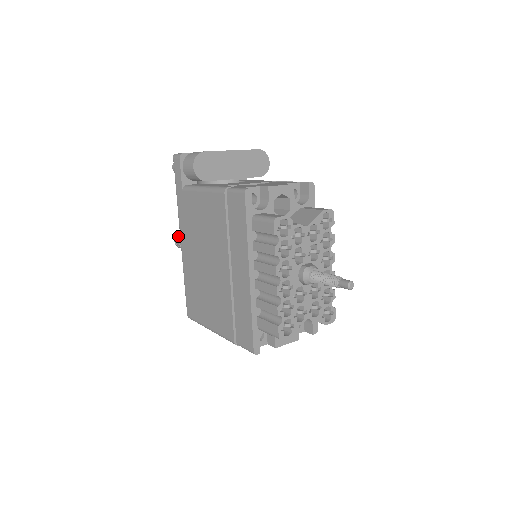
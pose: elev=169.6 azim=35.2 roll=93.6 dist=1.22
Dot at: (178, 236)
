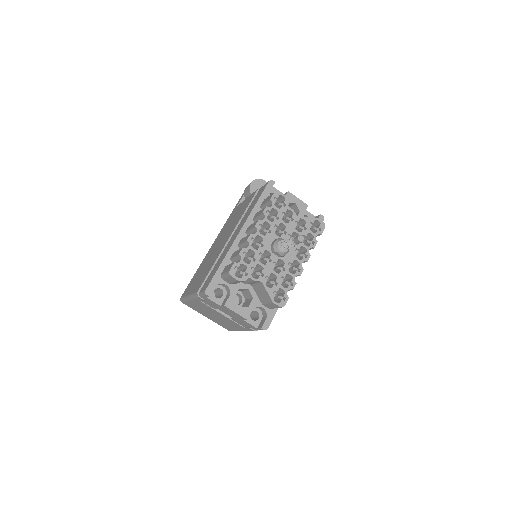
Dot at: occluded
